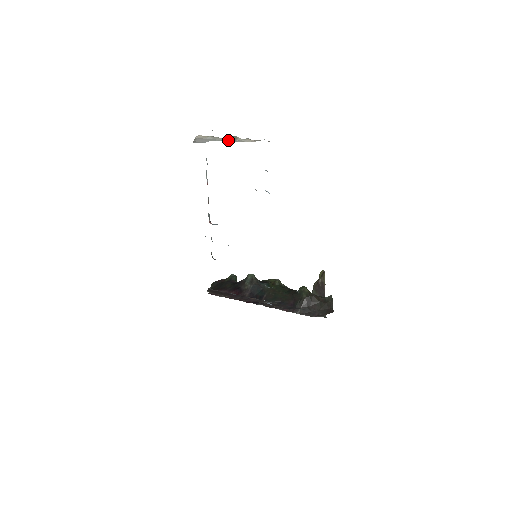
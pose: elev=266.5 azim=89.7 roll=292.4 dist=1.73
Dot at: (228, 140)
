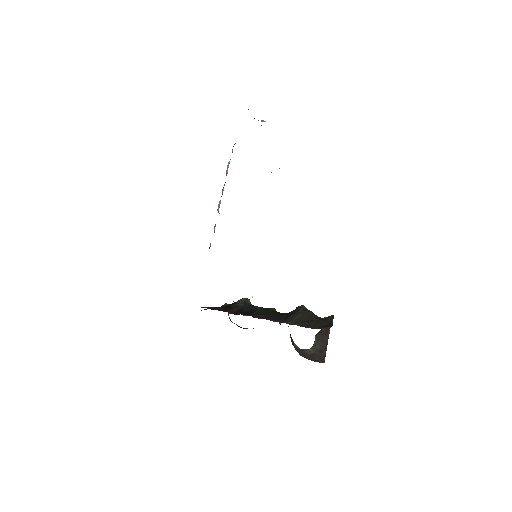
Dot at: occluded
